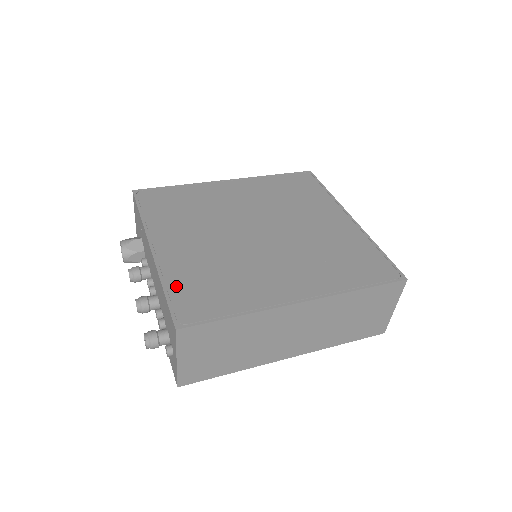
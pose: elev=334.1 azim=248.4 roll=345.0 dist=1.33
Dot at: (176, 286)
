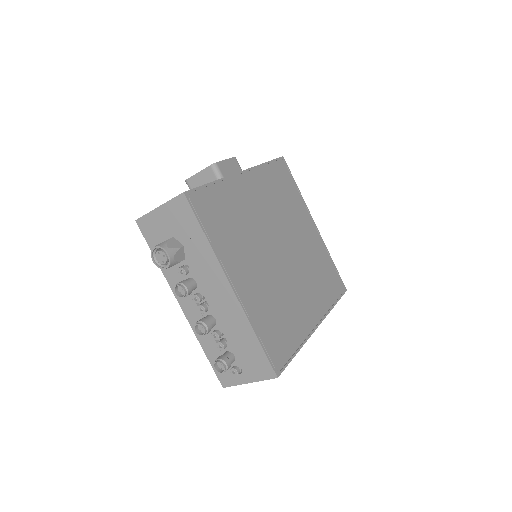
Dot at: (263, 332)
